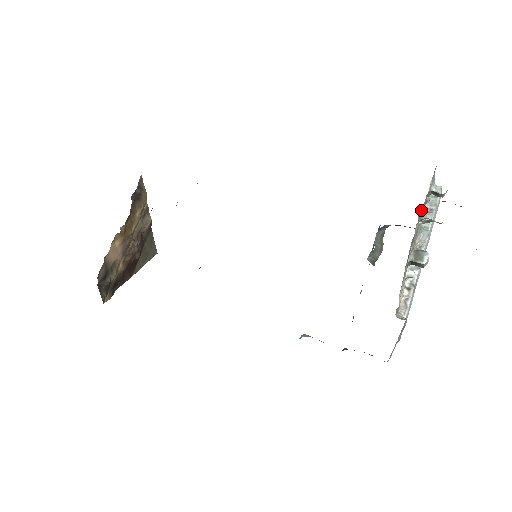
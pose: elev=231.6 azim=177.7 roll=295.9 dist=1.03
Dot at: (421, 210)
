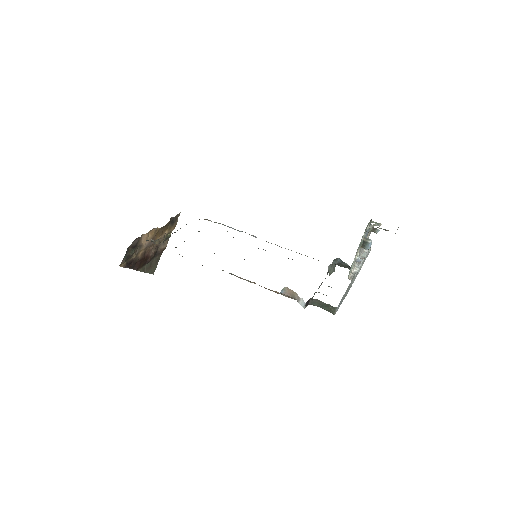
Dot at: occluded
